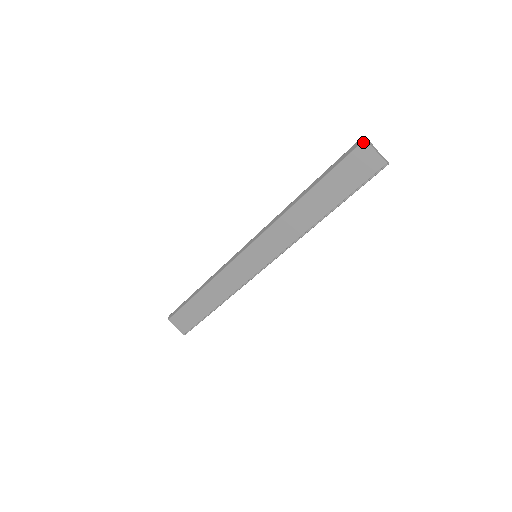
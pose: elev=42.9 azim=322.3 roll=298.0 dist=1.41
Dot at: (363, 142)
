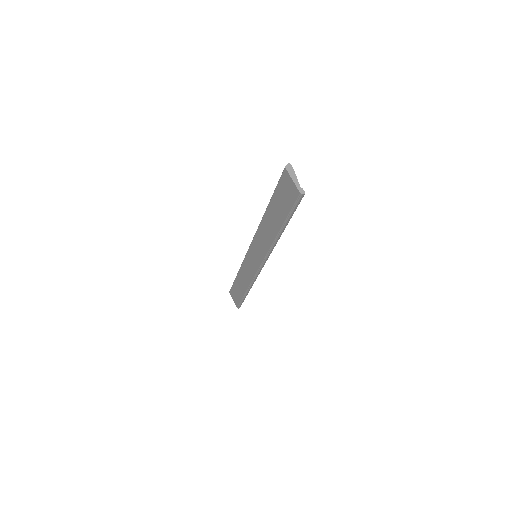
Dot at: (284, 169)
